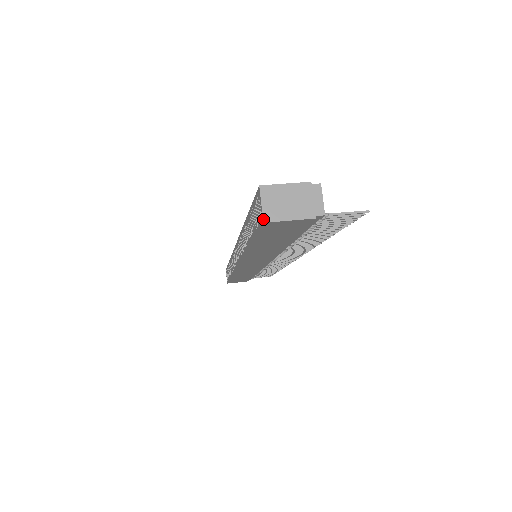
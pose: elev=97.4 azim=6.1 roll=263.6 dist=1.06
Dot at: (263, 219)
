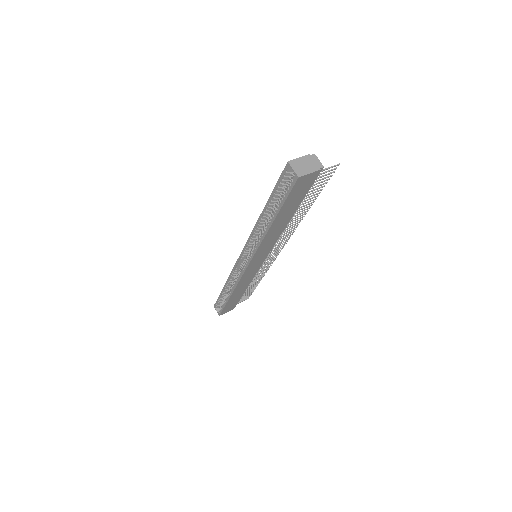
Dot at: (297, 176)
